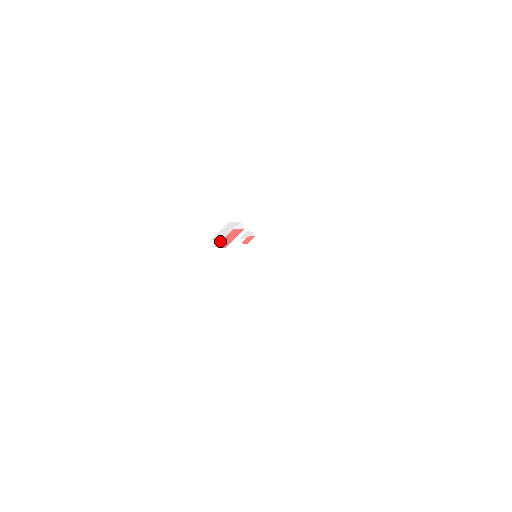
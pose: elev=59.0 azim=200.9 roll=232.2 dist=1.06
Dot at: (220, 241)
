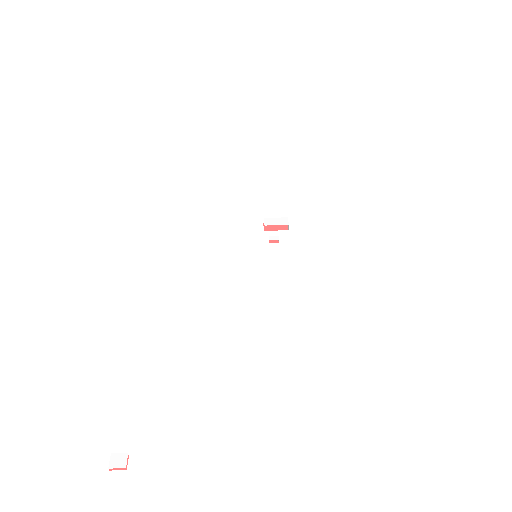
Dot at: occluded
